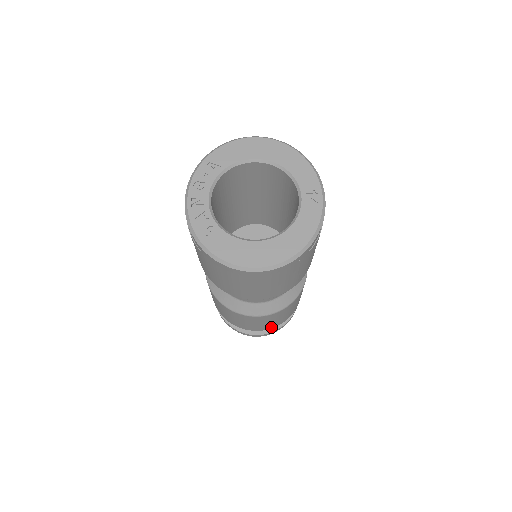
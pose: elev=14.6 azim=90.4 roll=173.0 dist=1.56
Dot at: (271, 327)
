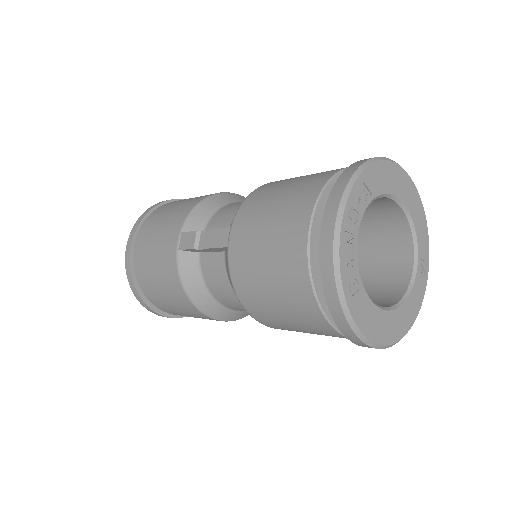
Dot at: occluded
